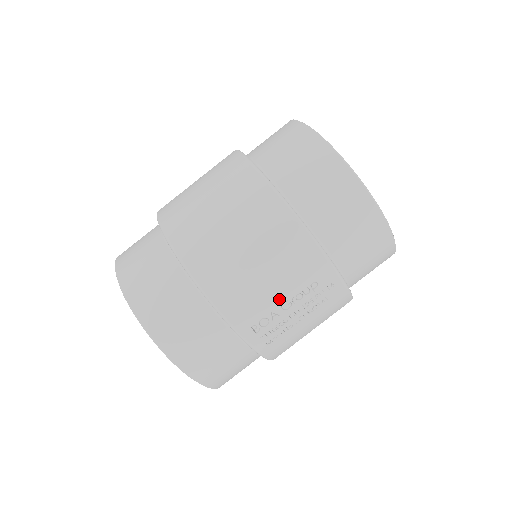
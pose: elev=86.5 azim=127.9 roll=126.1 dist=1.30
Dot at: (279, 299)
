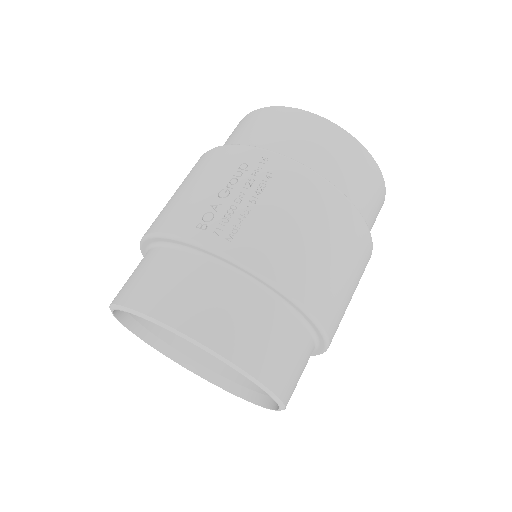
Dot at: (213, 193)
